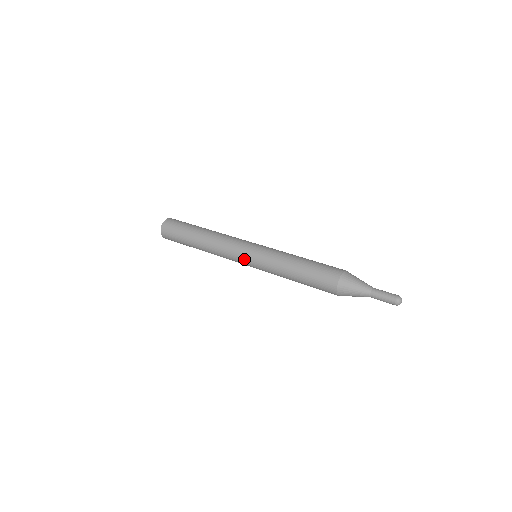
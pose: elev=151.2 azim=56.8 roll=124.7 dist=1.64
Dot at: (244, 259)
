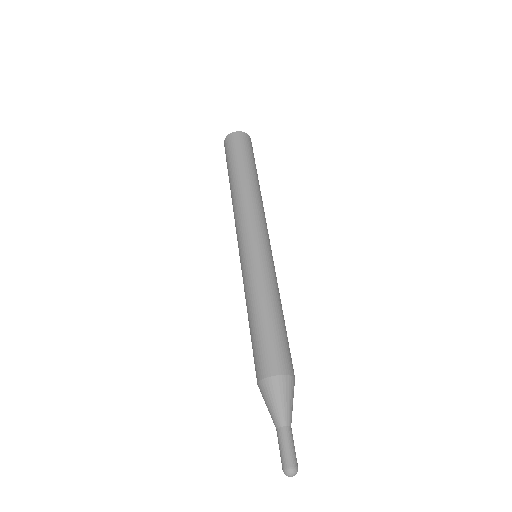
Dot at: occluded
